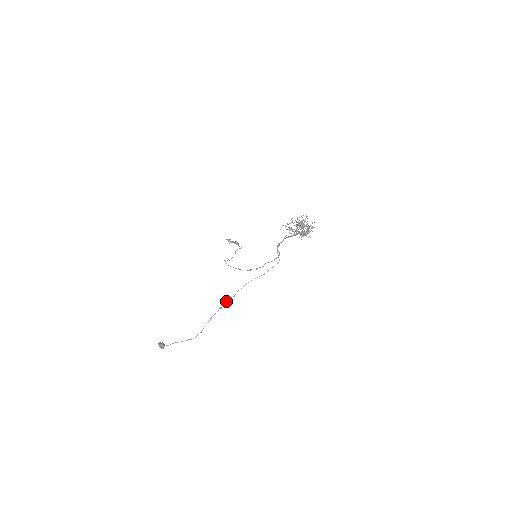
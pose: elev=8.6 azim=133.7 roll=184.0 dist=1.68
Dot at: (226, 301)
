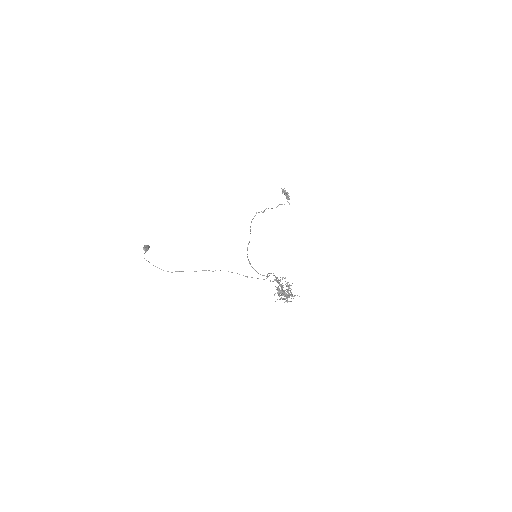
Dot at: (203, 270)
